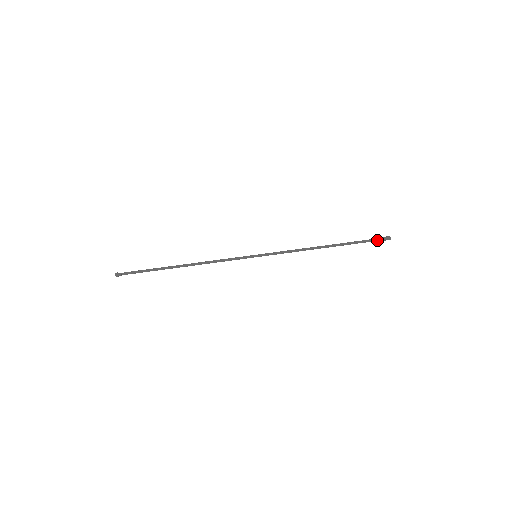
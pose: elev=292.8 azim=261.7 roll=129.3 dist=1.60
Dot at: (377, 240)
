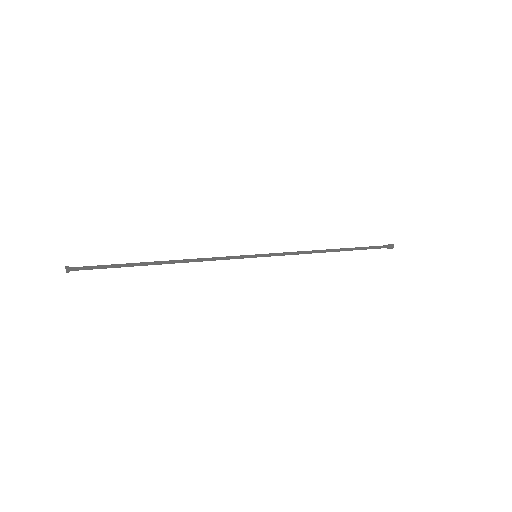
Dot at: (381, 246)
